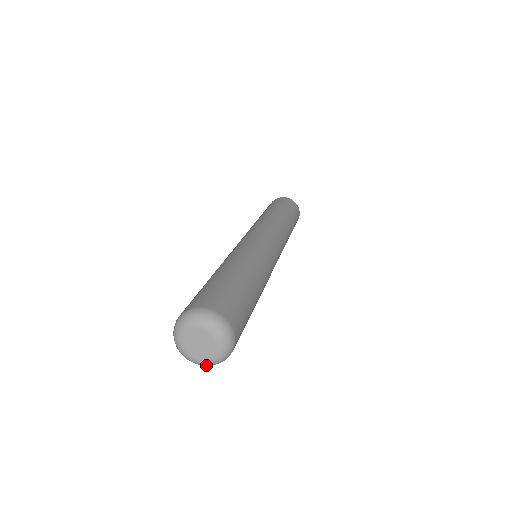
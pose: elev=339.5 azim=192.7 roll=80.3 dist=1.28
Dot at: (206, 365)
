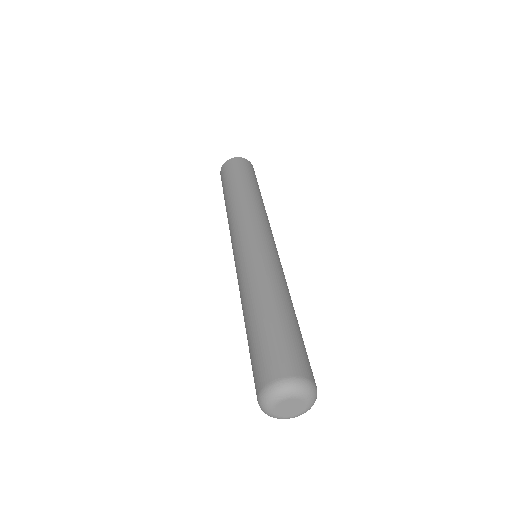
Dot at: occluded
